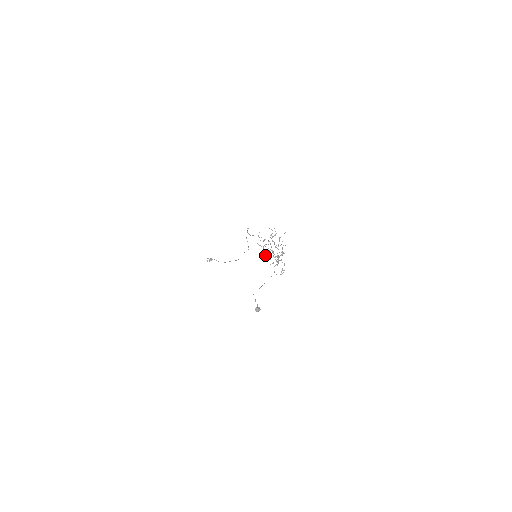
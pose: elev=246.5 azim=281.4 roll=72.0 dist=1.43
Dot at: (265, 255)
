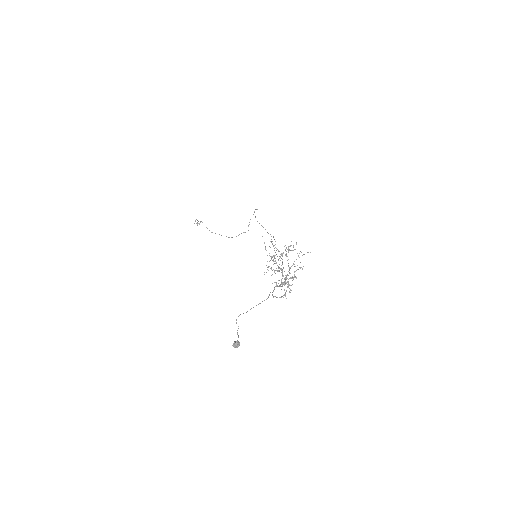
Dot at: (270, 268)
